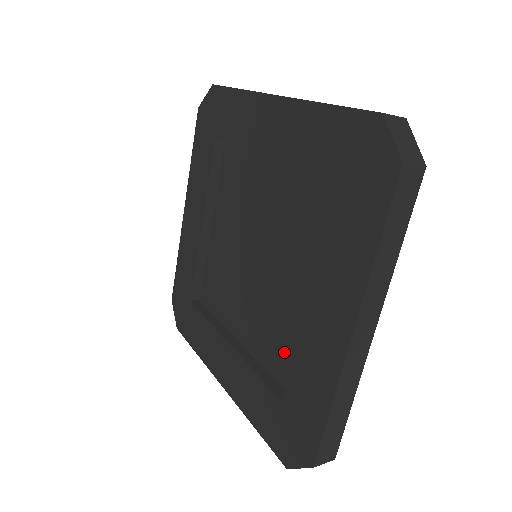
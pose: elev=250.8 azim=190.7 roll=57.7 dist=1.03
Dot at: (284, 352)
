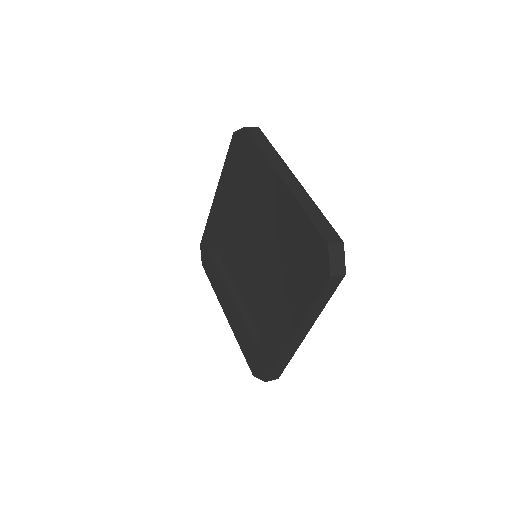
Dot at: (291, 254)
